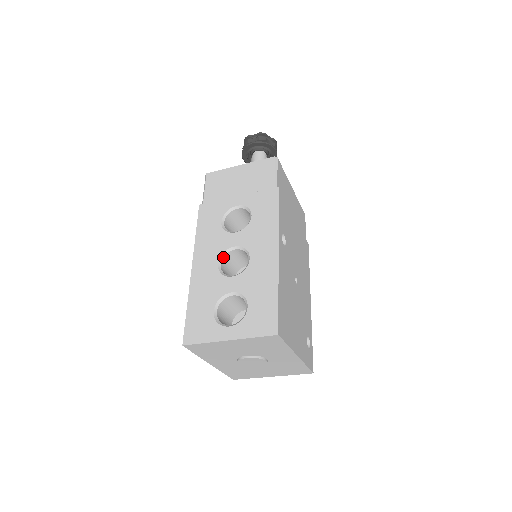
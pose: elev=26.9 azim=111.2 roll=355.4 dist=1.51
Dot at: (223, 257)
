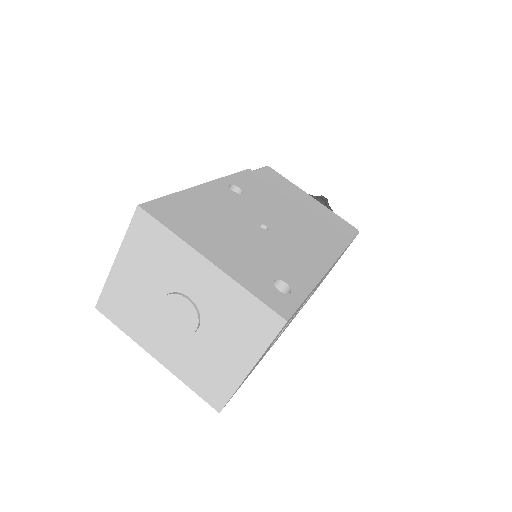
Dot at: occluded
